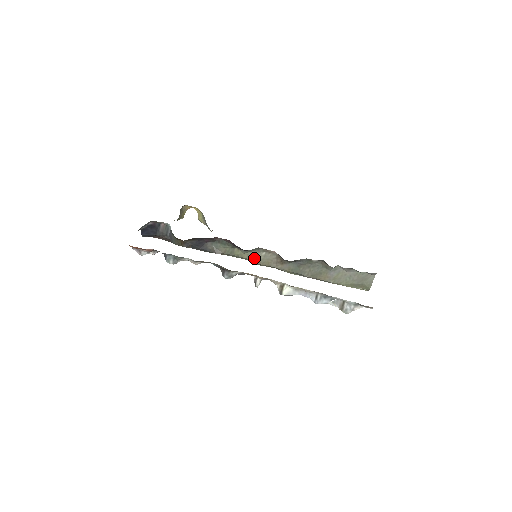
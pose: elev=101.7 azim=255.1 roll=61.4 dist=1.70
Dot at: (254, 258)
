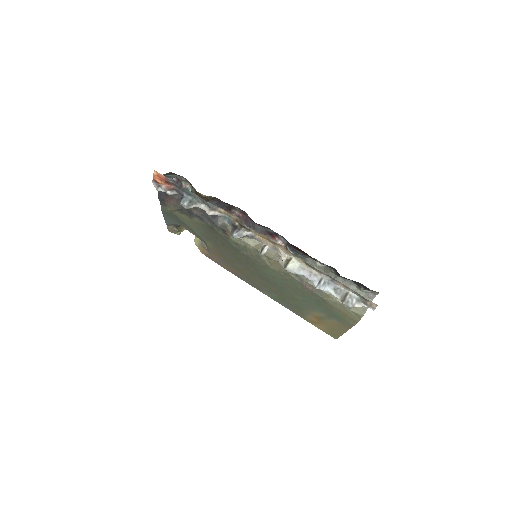
Dot at: (259, 246)
